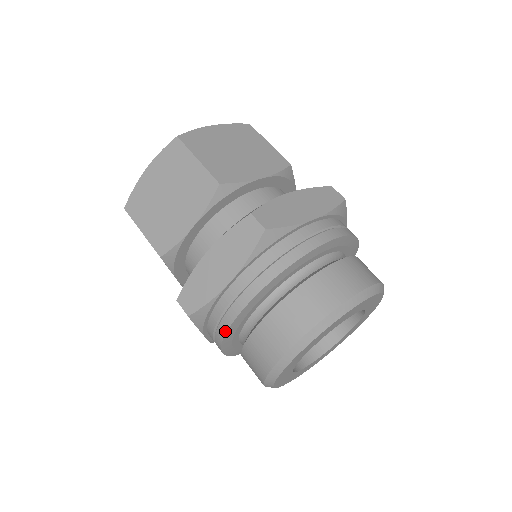
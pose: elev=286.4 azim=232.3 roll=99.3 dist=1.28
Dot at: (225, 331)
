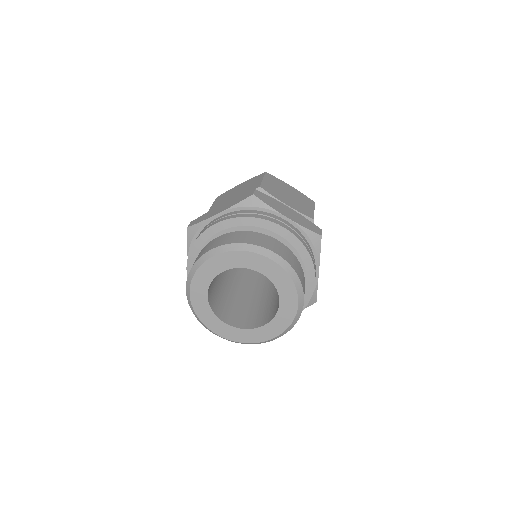
Dot at: (195, 241)
